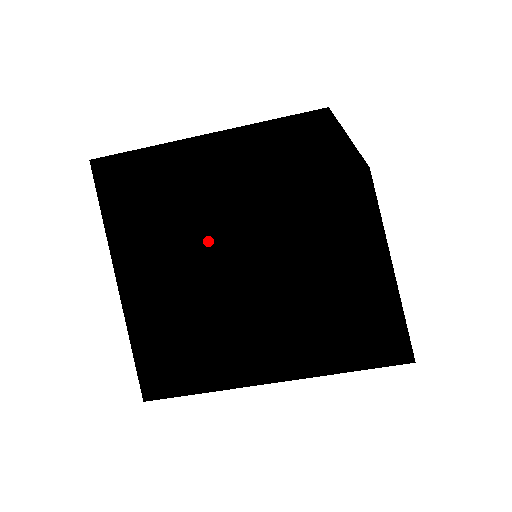
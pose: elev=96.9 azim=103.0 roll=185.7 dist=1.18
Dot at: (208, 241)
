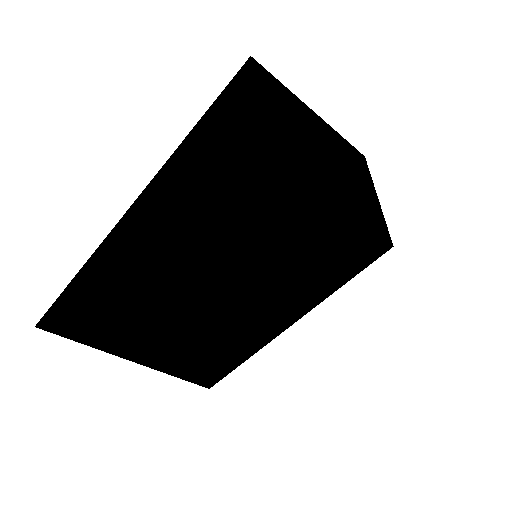
Dot at: (227, 288)
